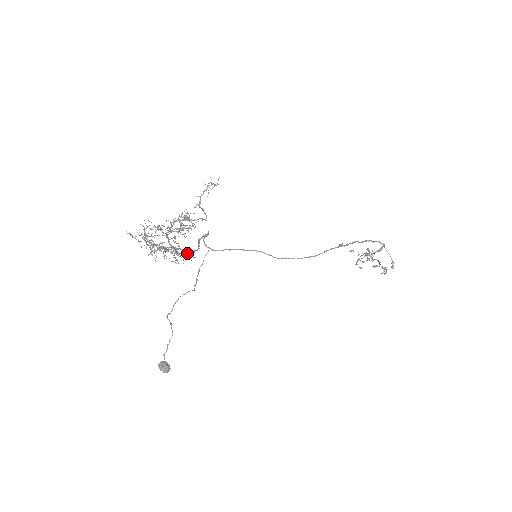
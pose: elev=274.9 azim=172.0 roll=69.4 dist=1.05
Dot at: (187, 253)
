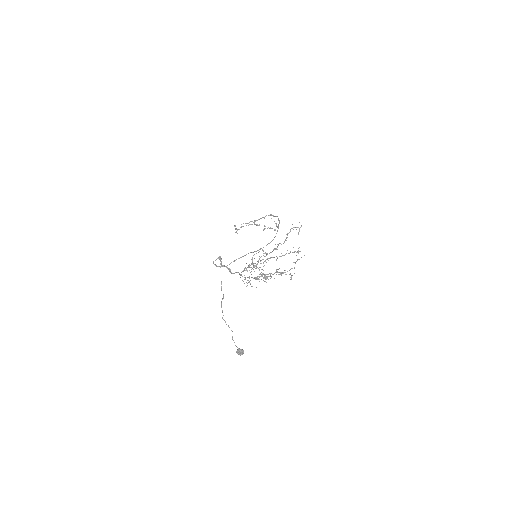
Dot at: (263, 273)
